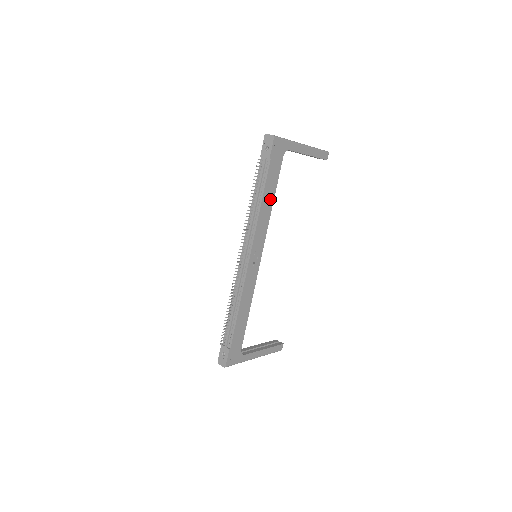
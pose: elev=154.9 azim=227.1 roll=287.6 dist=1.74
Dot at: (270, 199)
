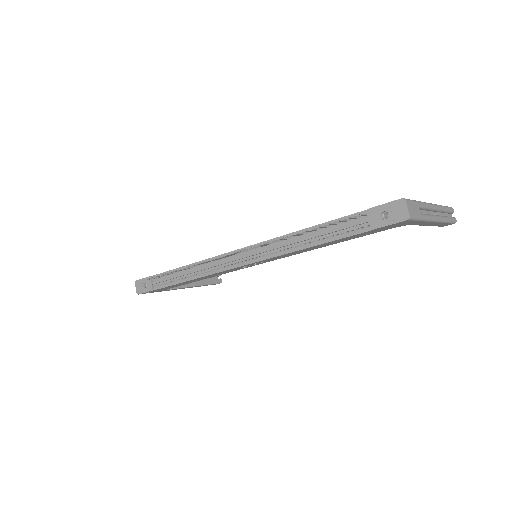
Dot at: (326, 244)
